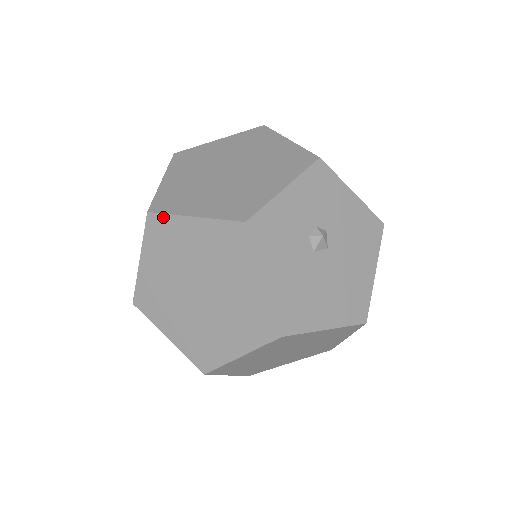
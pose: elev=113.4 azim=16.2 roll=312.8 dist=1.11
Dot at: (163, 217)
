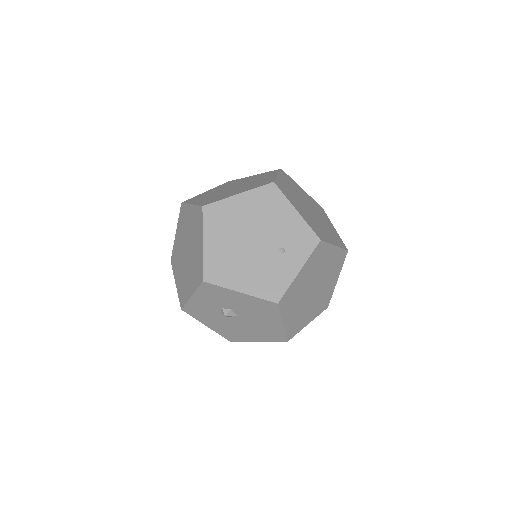
Dot at: occluded
